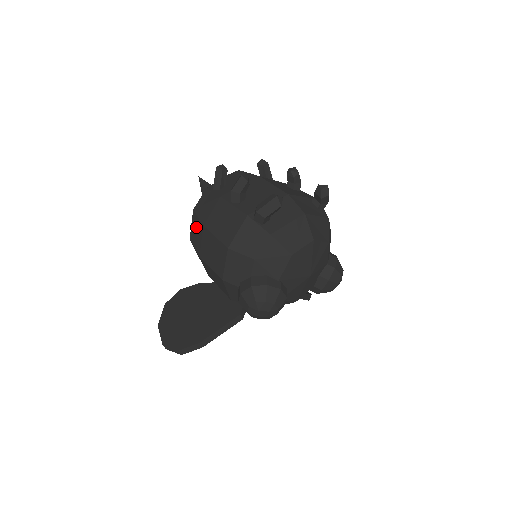
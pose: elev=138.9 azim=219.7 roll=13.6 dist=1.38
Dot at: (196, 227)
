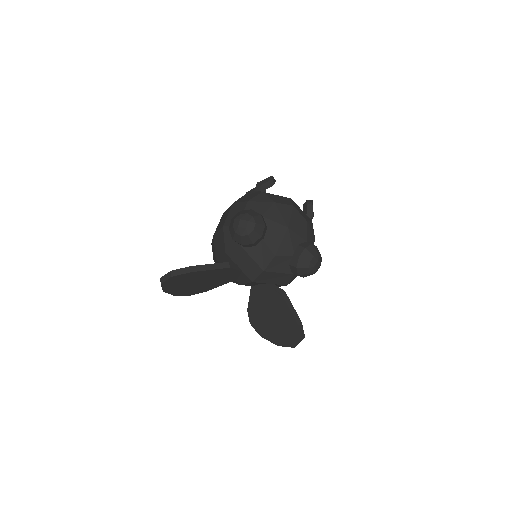
Dot at: occluded
